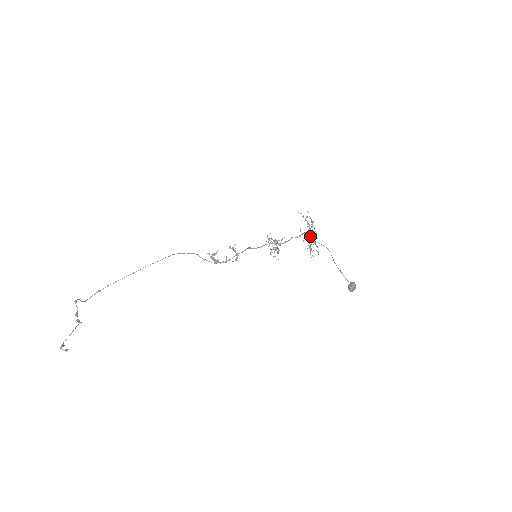
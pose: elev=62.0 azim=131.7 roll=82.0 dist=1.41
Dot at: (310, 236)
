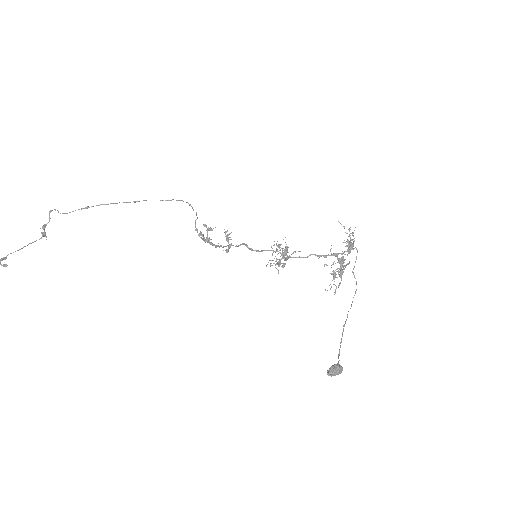
Dot at: (340, 262)
